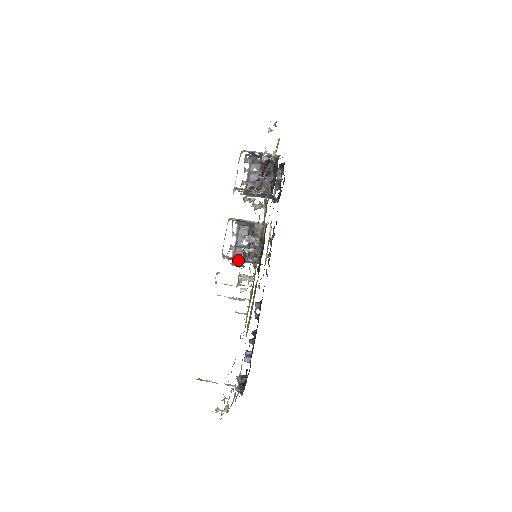
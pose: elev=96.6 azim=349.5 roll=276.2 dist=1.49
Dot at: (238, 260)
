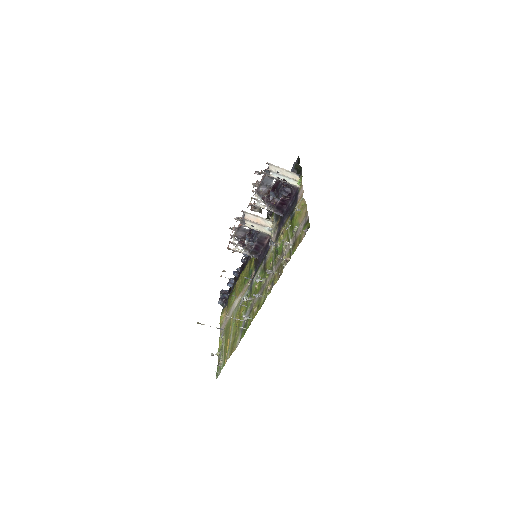
Dot at: (238, 239)
